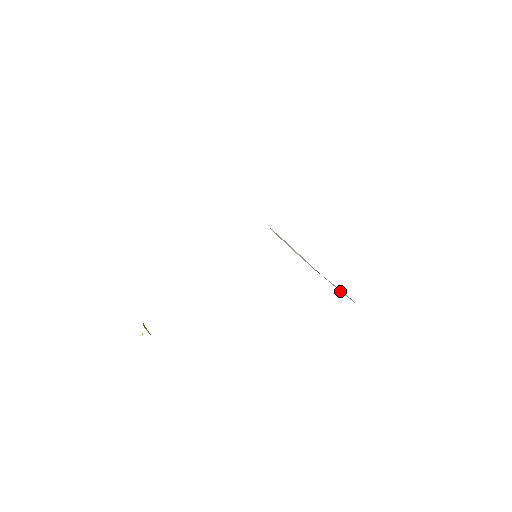
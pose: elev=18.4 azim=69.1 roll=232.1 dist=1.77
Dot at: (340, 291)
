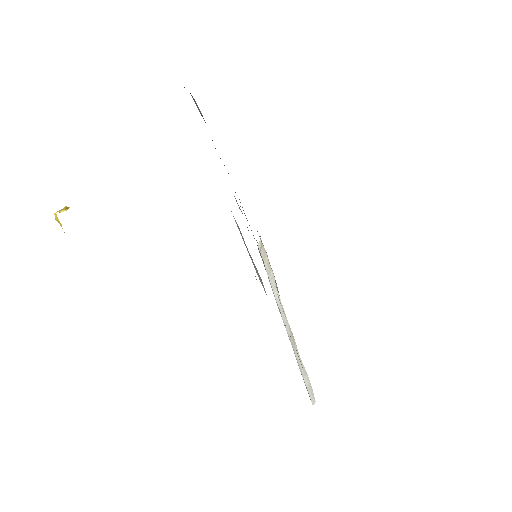
Dot at: (304, 377)
